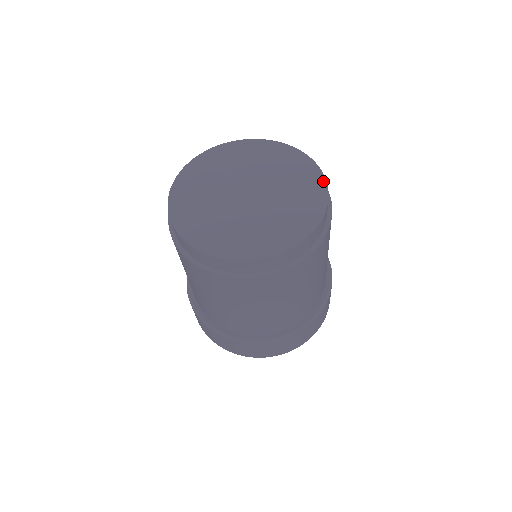
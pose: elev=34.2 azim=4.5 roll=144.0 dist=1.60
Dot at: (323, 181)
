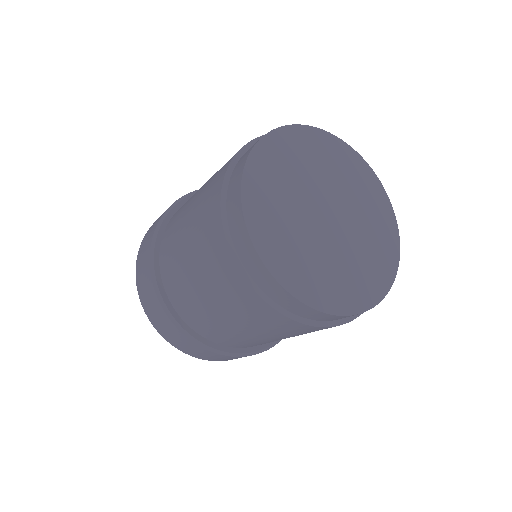
Dot at: (389, 204)
